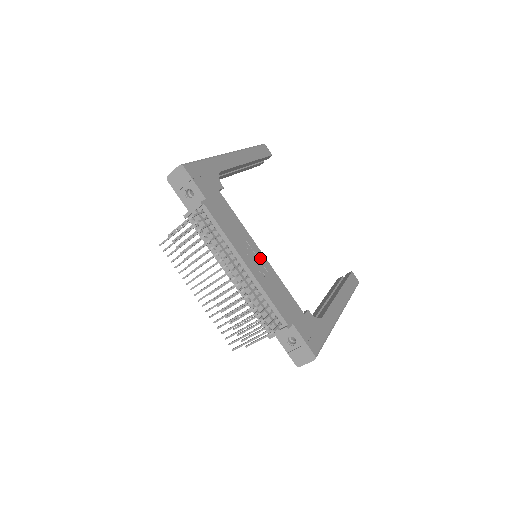
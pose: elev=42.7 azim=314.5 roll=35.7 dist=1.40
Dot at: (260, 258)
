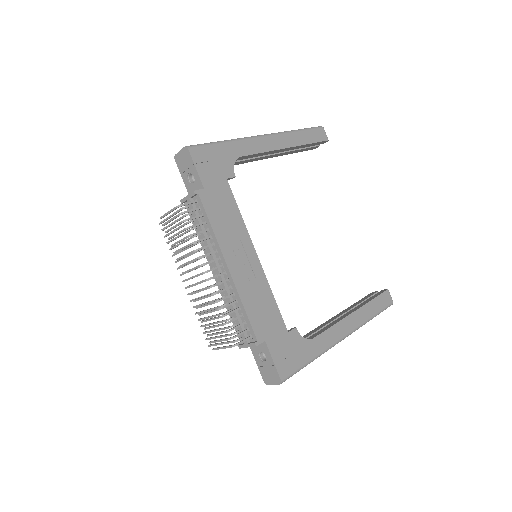
Dot at: (252, 262)
